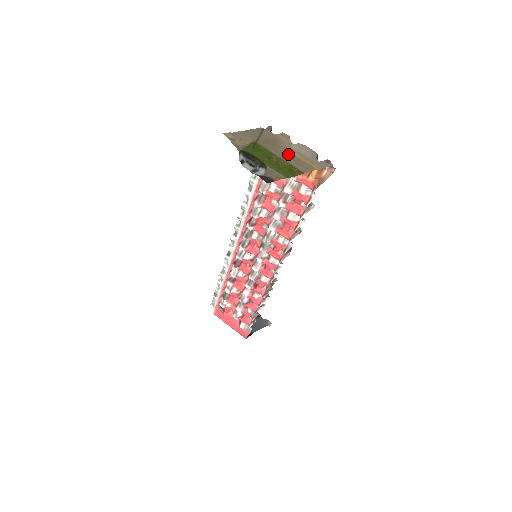
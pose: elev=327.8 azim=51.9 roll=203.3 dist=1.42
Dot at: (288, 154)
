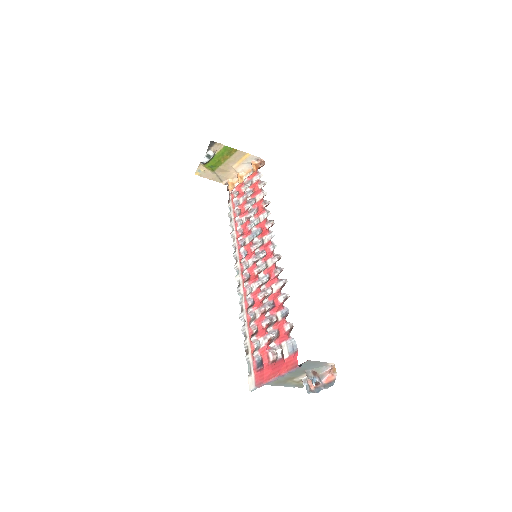
Dot at: (232, 163)
